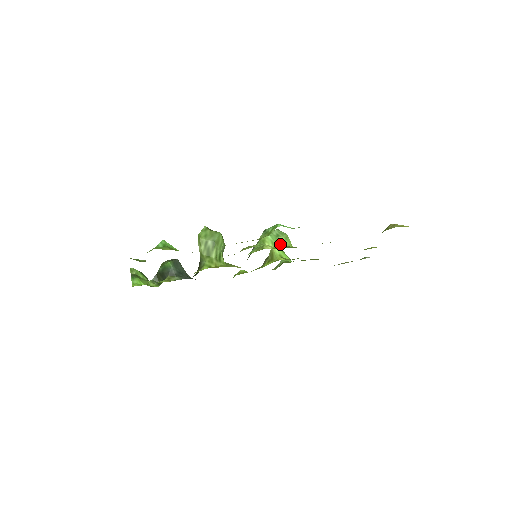
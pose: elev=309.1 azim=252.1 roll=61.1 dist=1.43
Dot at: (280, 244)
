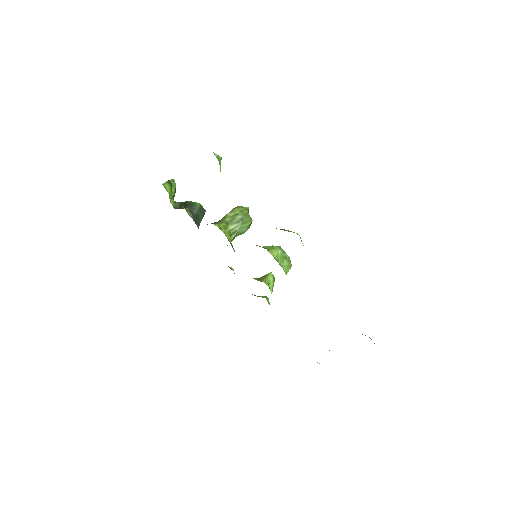
Dot at: (281, 263)
